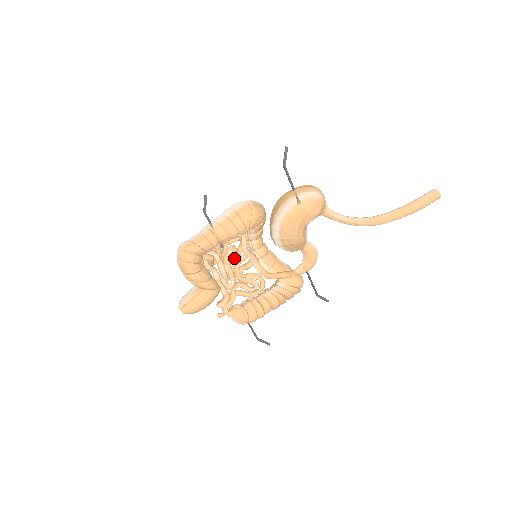
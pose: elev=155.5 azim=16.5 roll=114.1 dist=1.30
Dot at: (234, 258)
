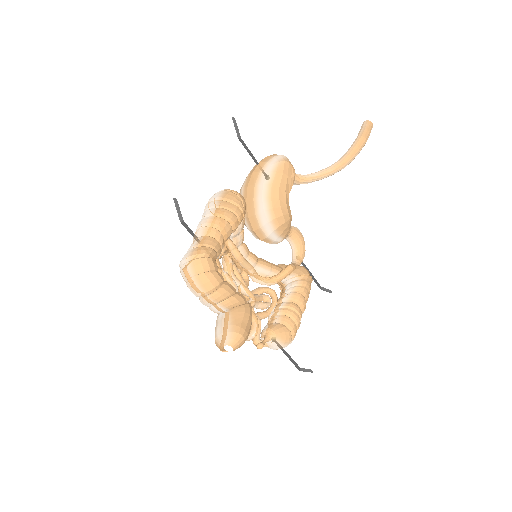
Dot at: occluded
